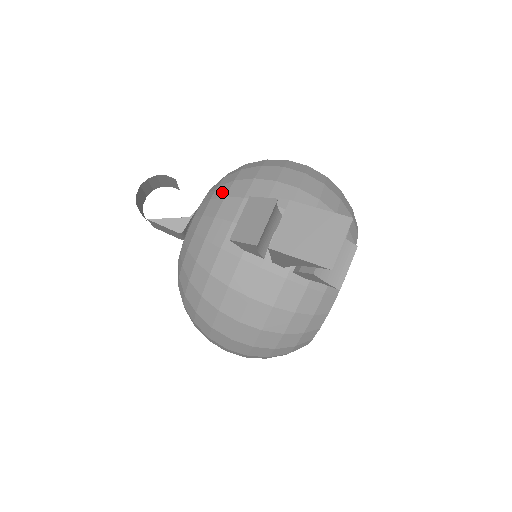
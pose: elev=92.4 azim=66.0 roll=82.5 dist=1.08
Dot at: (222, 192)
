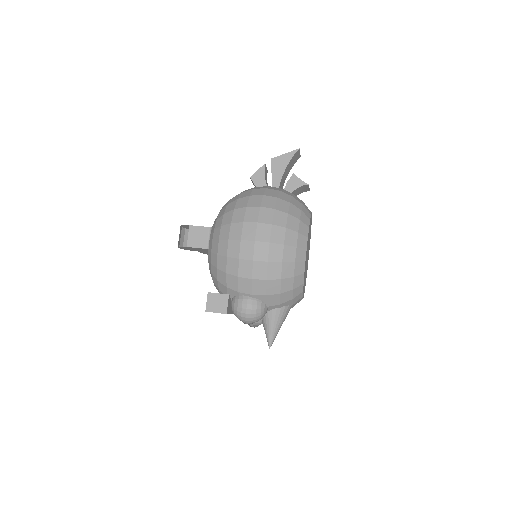
Dot at: occluded
